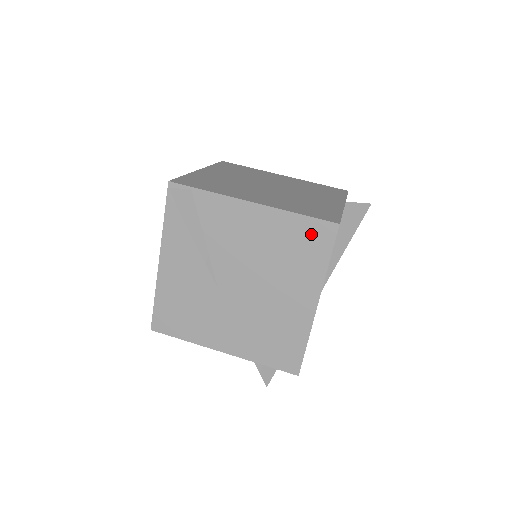
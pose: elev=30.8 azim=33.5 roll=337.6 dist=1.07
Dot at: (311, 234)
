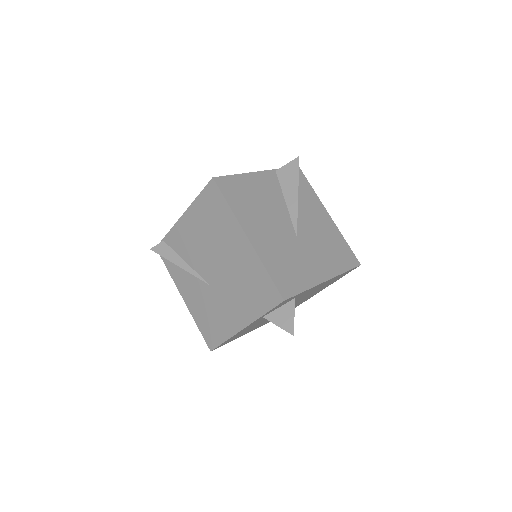
Dot at: (210, 199)
